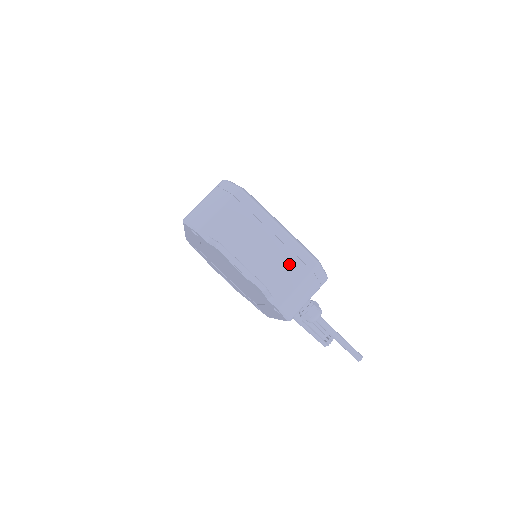
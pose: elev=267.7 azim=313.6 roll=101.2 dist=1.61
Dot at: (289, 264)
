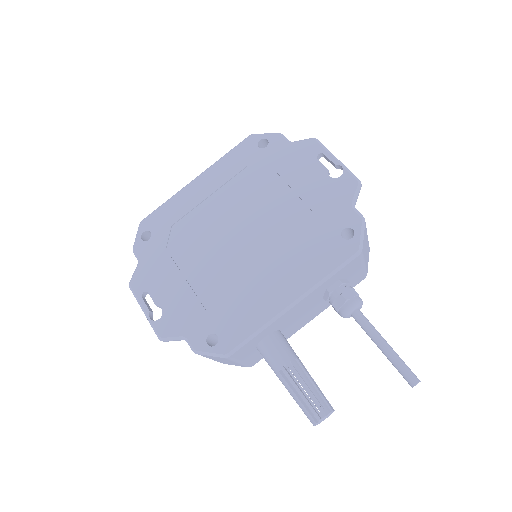
Dot at: occluded
